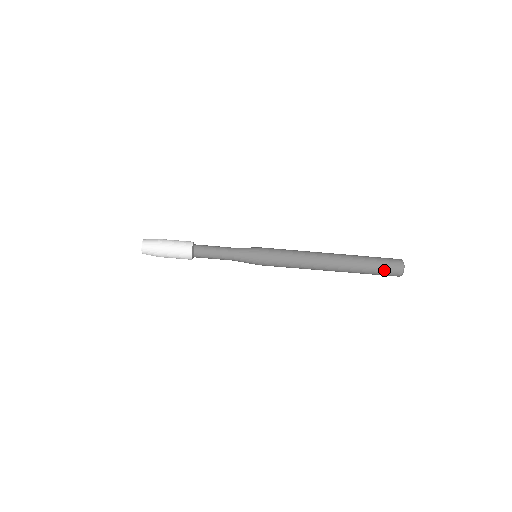
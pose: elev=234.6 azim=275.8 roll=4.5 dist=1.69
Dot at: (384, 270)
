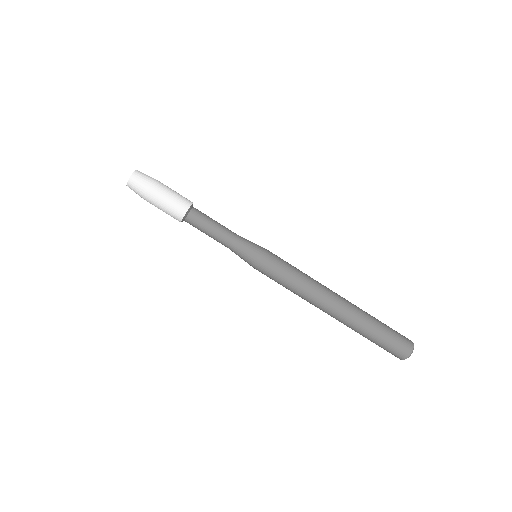
Dot at: (386, 347)
